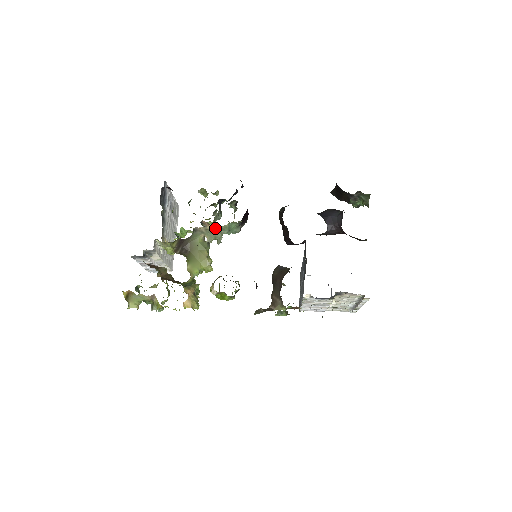
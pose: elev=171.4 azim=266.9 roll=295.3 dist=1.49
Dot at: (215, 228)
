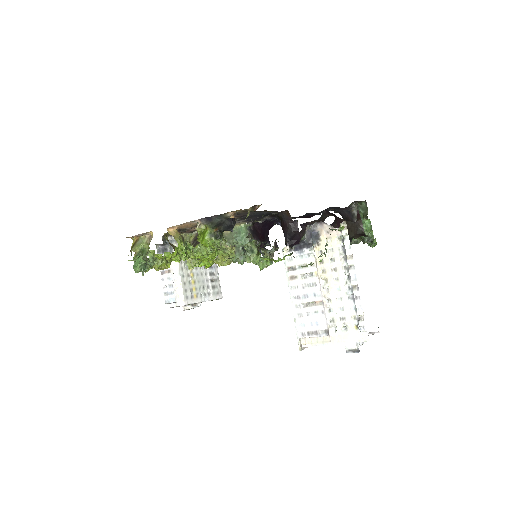
Dot at: (228, 232)
